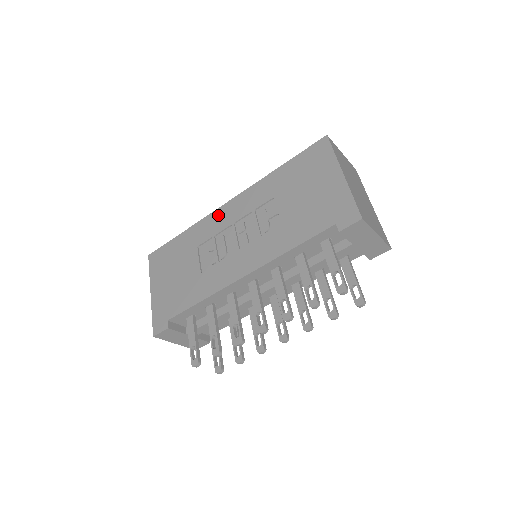
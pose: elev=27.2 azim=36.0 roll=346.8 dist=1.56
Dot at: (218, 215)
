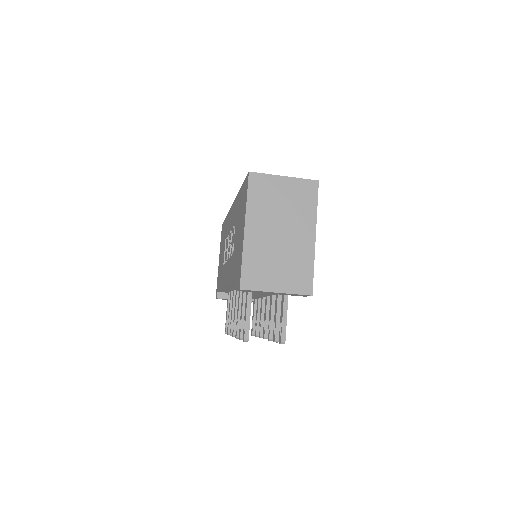
Dot at: (230, 215)
